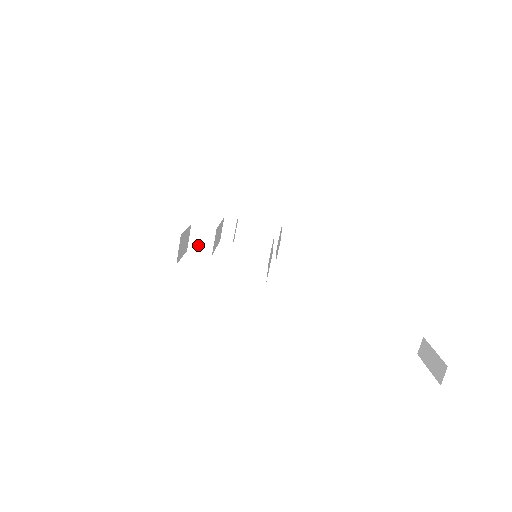
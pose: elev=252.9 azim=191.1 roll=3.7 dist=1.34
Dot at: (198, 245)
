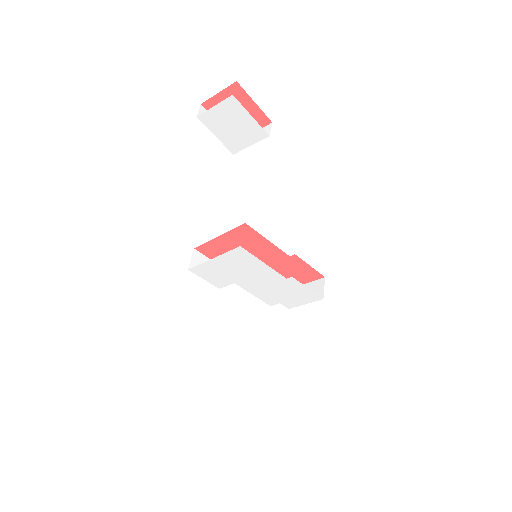
Dot at: occluded
